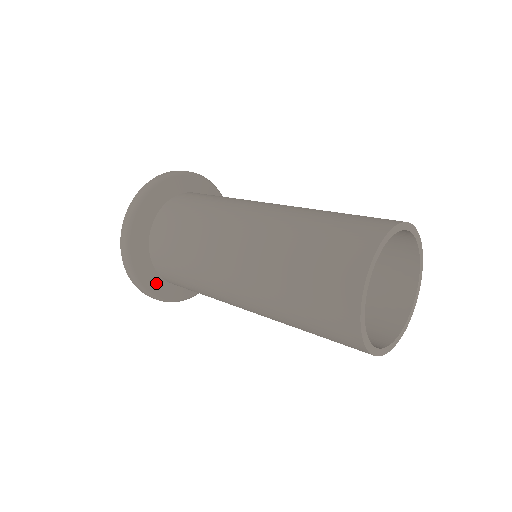
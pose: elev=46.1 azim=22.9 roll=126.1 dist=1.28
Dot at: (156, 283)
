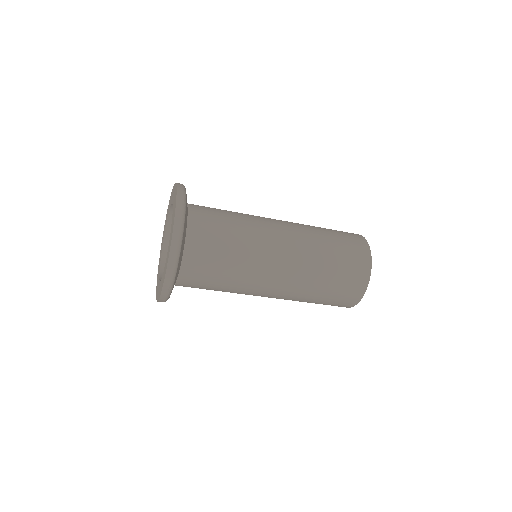
Dot at: occluded
